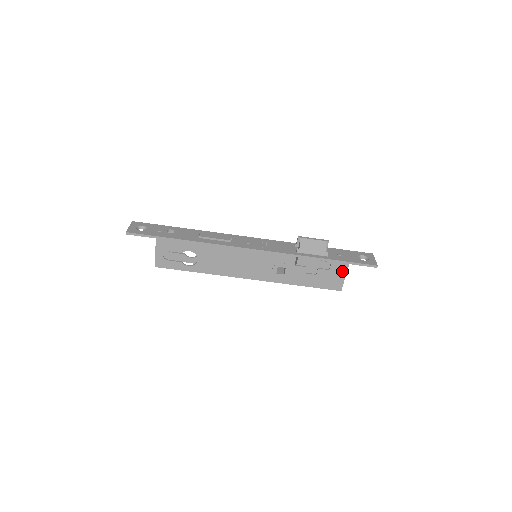
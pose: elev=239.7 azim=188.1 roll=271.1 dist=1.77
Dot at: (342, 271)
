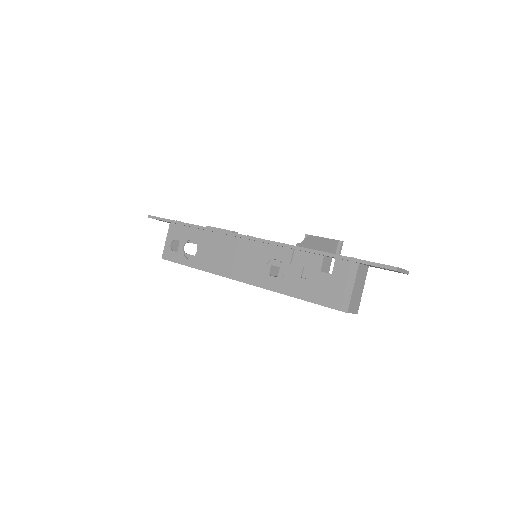
Dot at: (349, 277)
